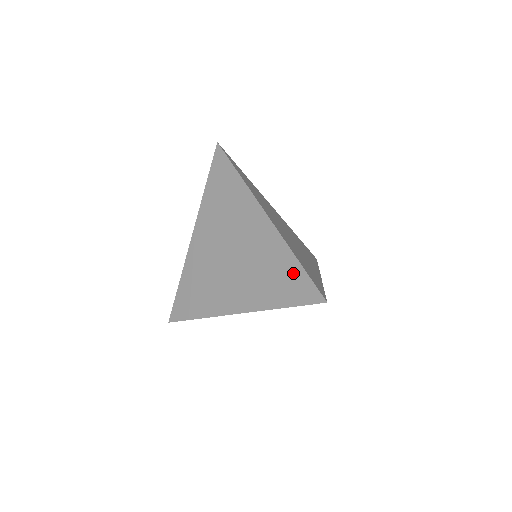
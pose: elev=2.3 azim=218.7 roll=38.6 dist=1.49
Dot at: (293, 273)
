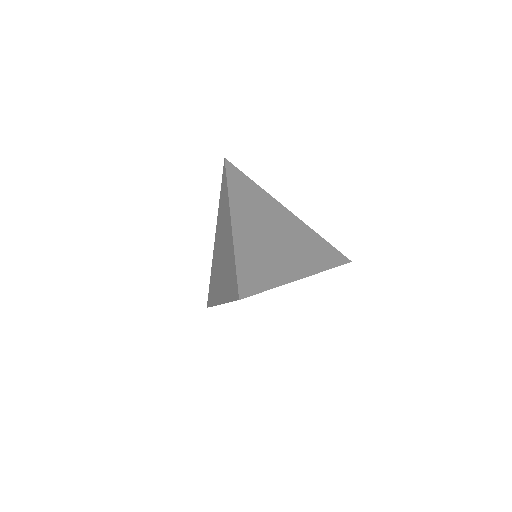
Dot at: (233, 272)
